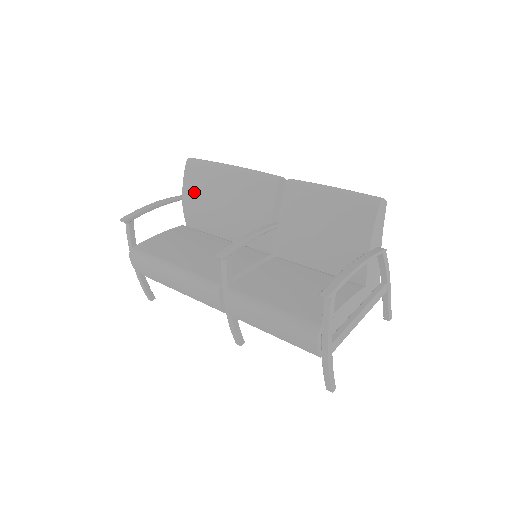
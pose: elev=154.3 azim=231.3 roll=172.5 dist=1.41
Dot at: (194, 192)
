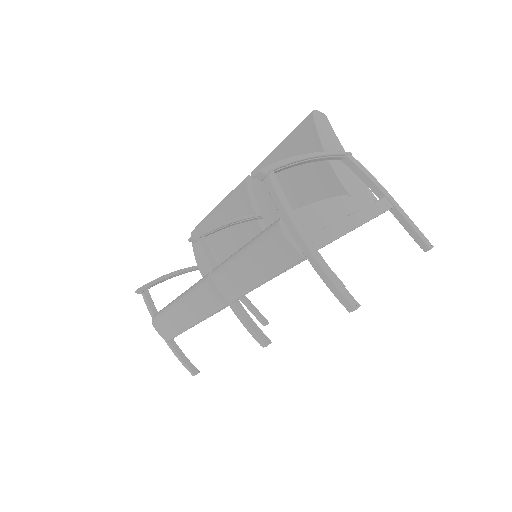
Dot at: occluded
